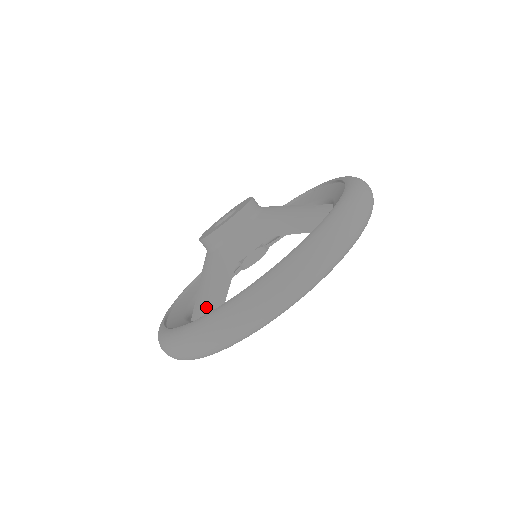
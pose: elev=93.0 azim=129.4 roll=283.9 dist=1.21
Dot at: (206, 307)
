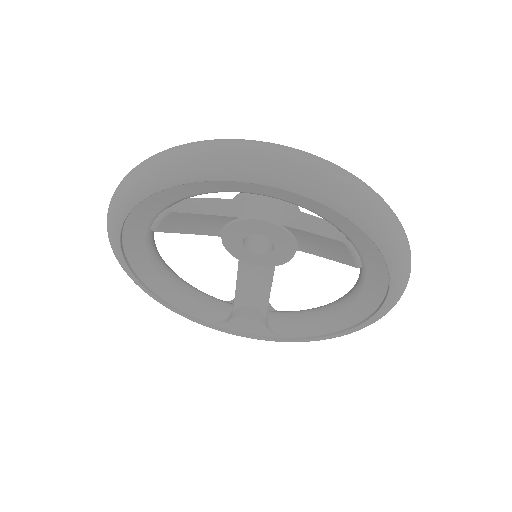
Dot at: occluded
